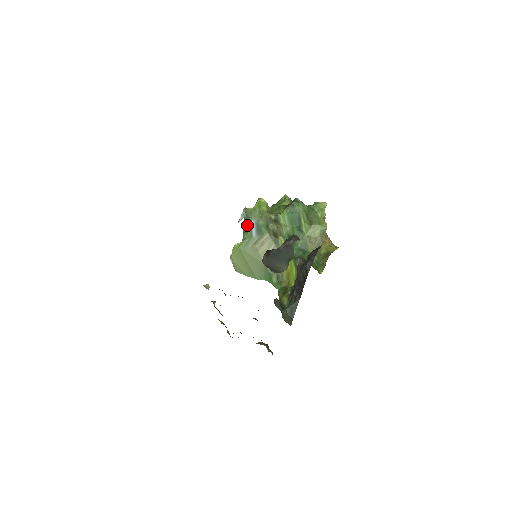
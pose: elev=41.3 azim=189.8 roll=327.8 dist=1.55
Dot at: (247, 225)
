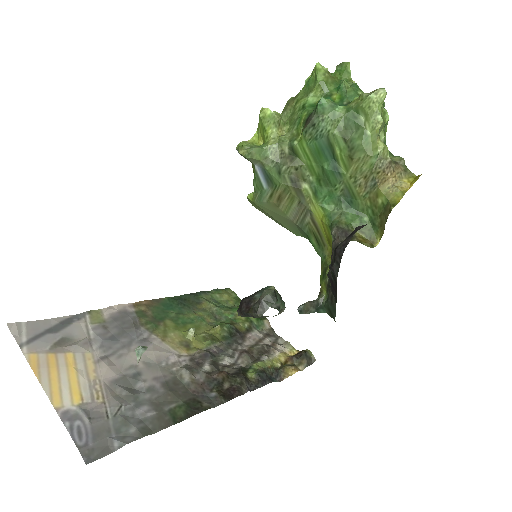
Dot at: (253, 167)
